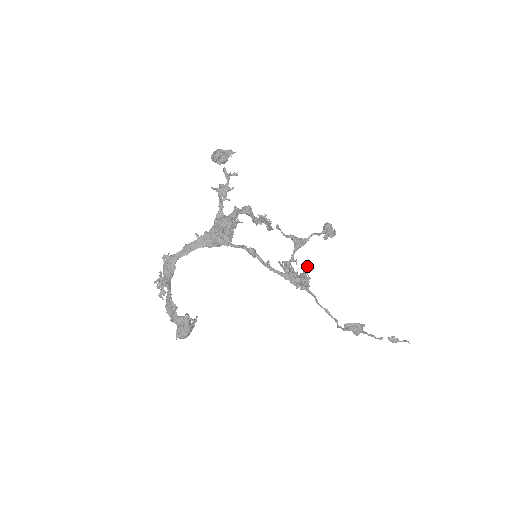
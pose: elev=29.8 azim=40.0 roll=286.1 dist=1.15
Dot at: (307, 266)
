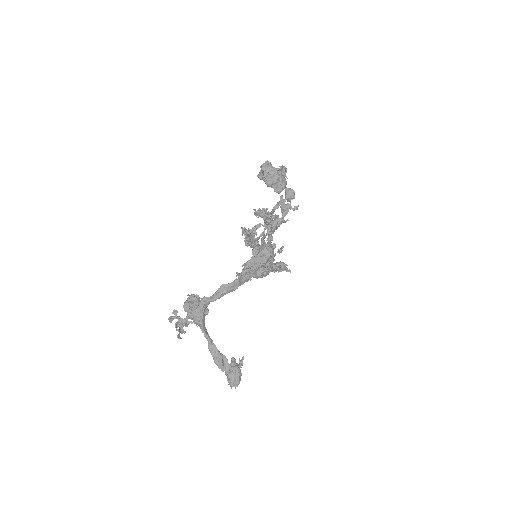
Dot at: (256, 225)
